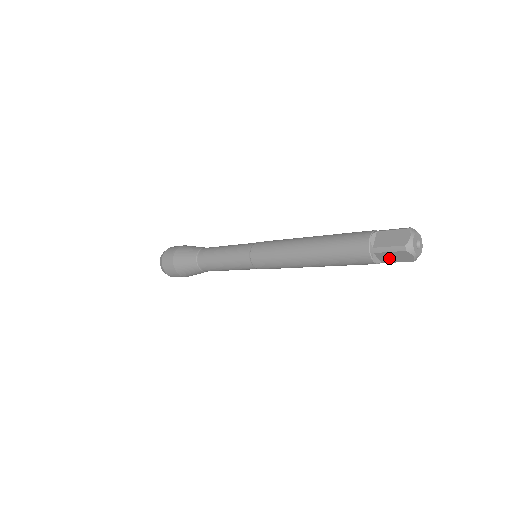
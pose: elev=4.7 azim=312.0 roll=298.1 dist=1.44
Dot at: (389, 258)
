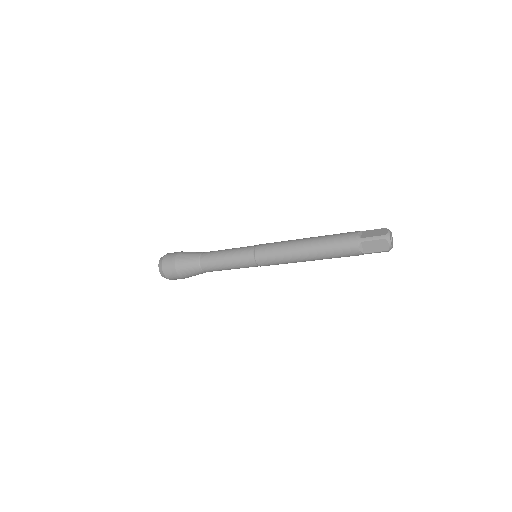
Dot at: (371, 247)
